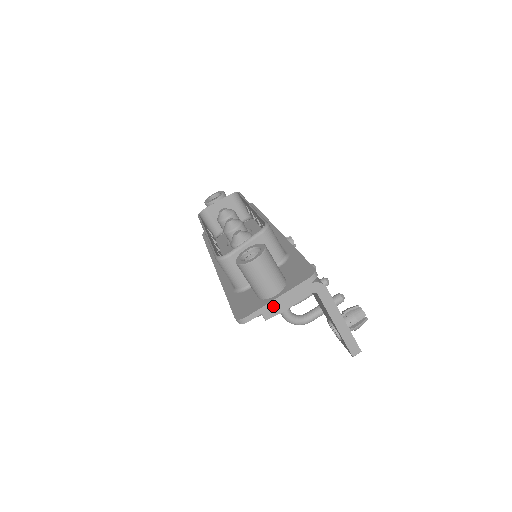
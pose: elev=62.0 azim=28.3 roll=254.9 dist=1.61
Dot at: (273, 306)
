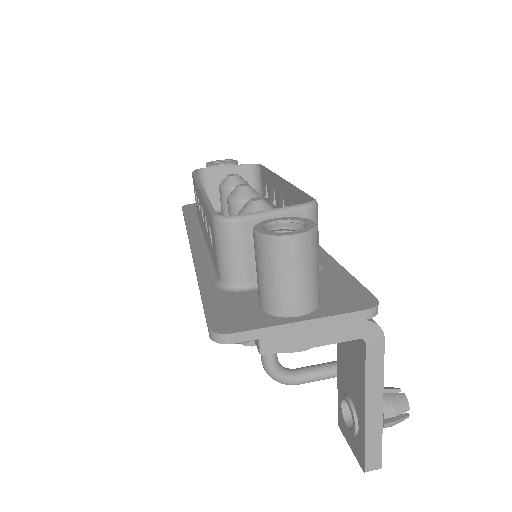
Dot at: (286, 333)
